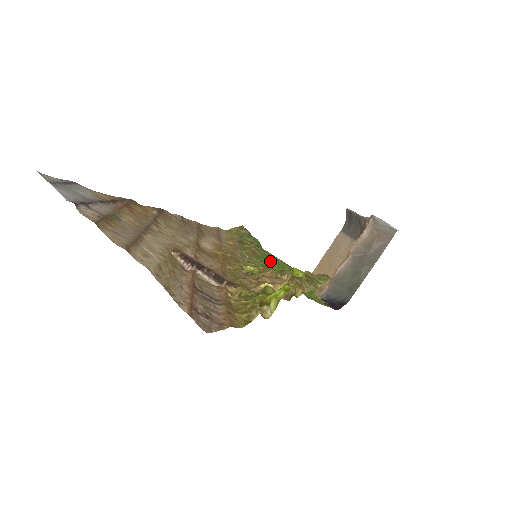
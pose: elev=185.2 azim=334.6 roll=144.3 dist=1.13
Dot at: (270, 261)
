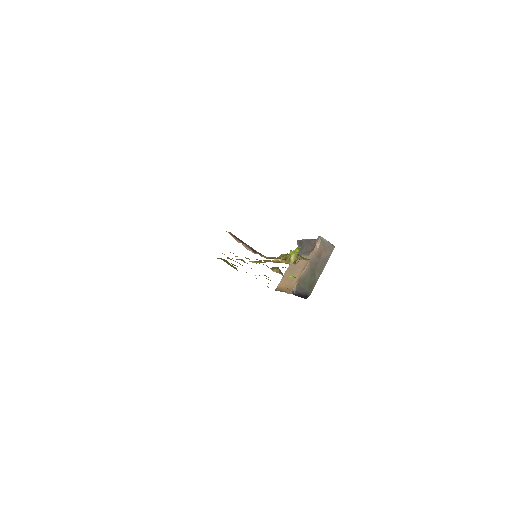
Dot at: occluded
